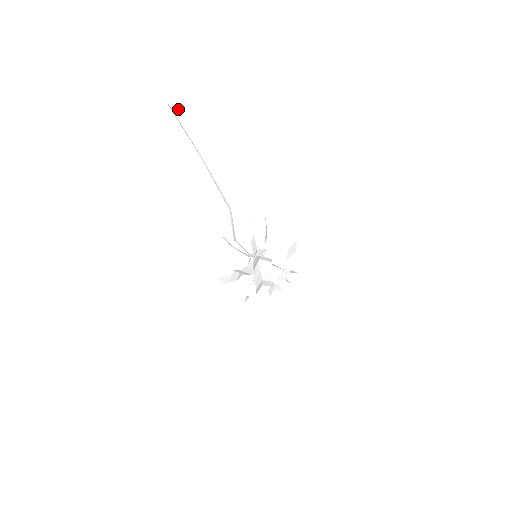
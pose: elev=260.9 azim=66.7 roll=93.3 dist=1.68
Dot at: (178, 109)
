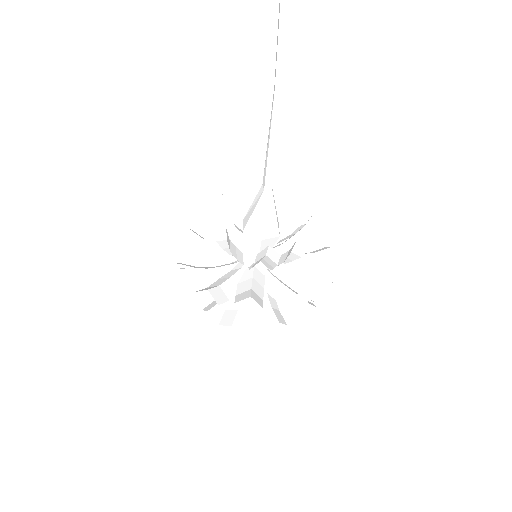
Dot at: out of frame
